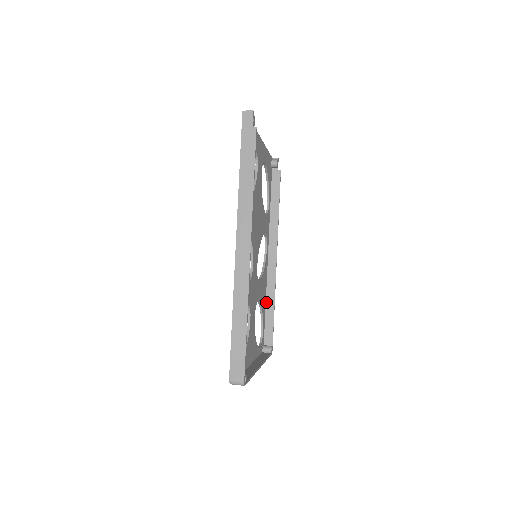
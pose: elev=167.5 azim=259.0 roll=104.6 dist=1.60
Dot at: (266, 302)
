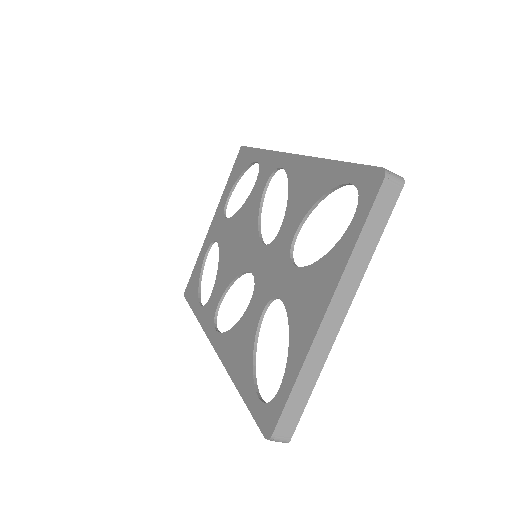
Dot at: occluded
